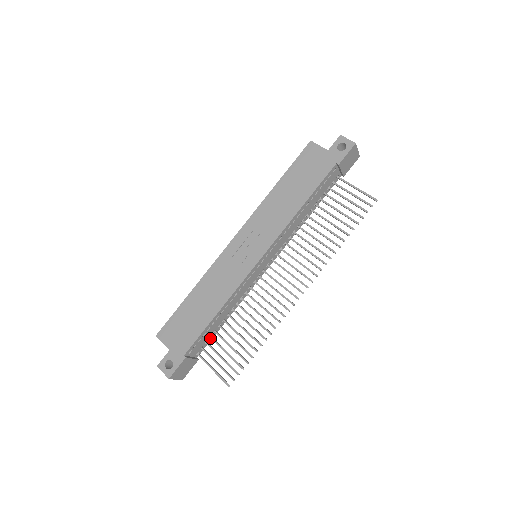
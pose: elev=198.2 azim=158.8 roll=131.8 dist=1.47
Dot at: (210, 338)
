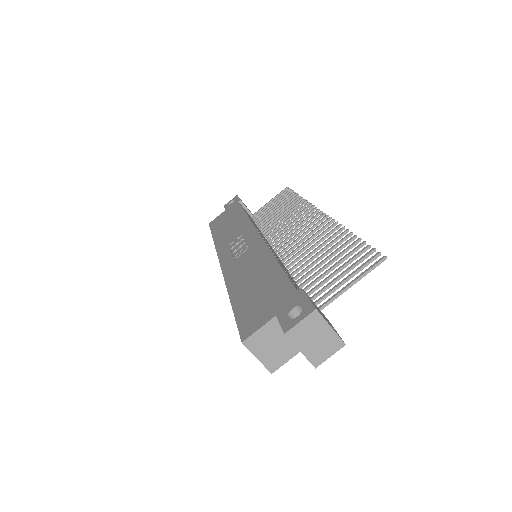
Dot at: occluded
